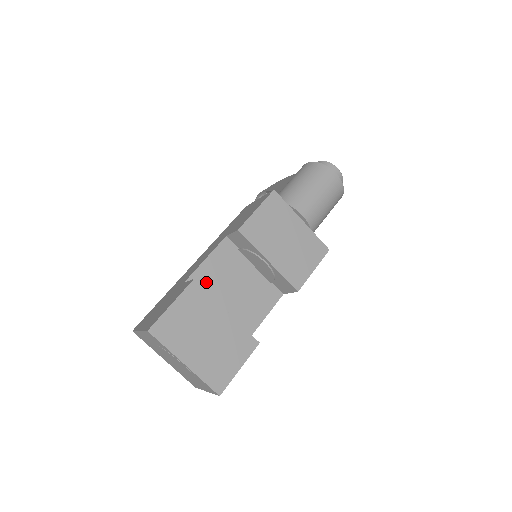
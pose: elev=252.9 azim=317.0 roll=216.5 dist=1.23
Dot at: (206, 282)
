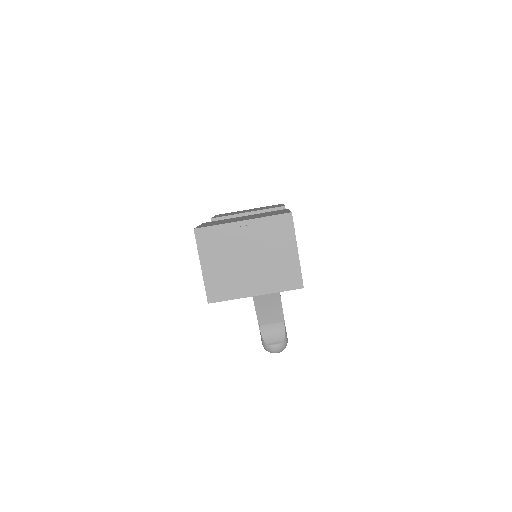
Dot at: occluded
